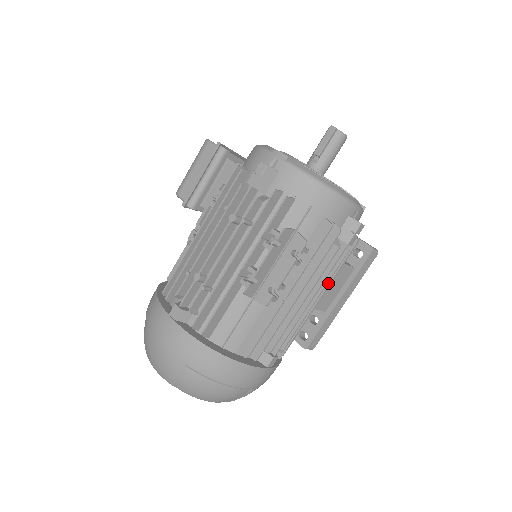
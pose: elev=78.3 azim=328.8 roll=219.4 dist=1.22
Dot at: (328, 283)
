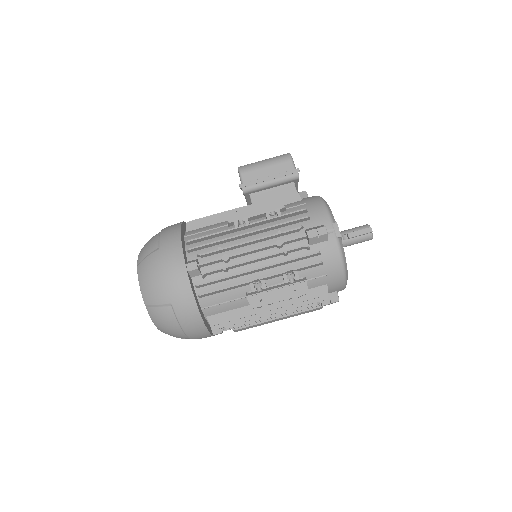
Dot at: occluded
